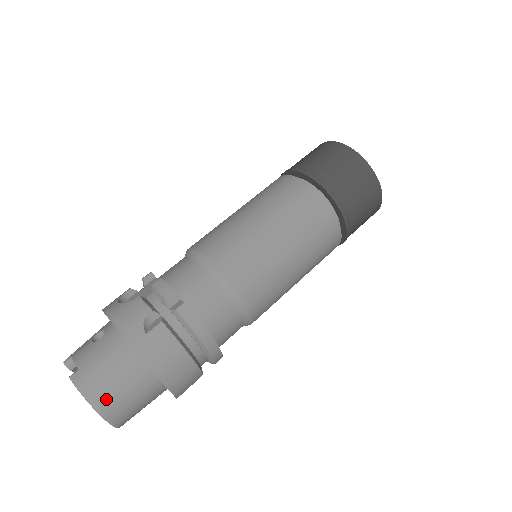
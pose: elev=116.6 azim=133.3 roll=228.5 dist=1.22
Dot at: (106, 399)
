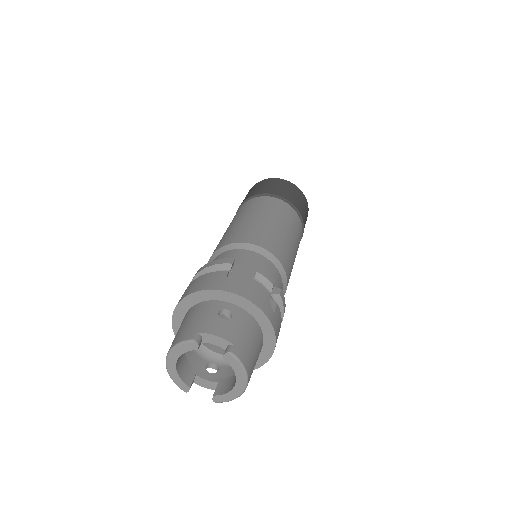
Dot at: (251, 371)
